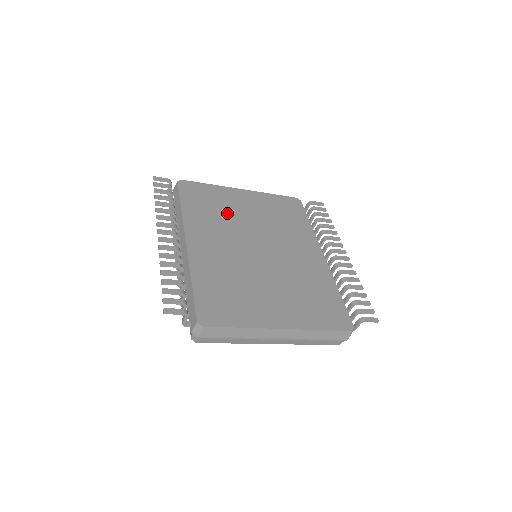
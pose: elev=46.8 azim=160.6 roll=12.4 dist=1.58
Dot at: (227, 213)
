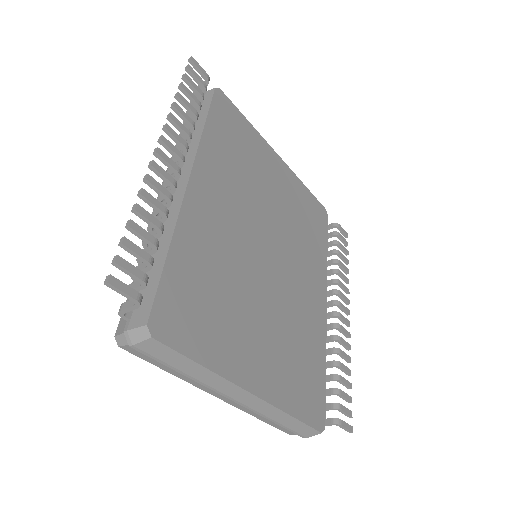
Dot at: (253, 175)
